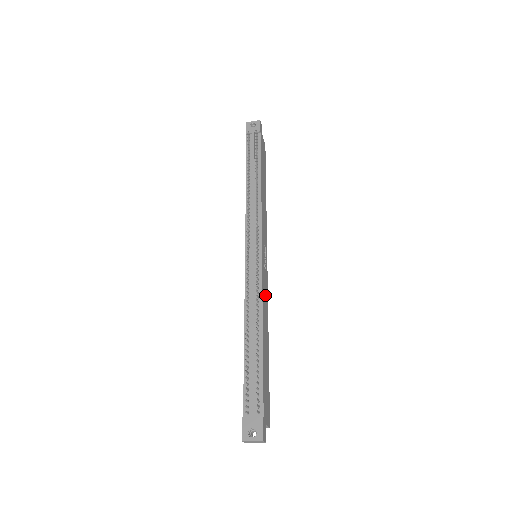
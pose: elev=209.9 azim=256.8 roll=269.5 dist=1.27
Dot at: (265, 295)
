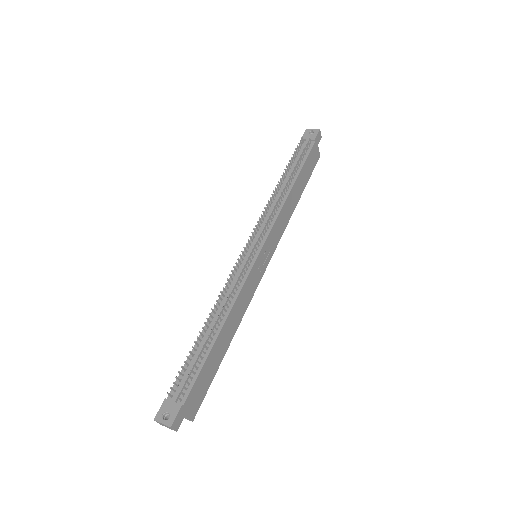
Dot at: (246, 295)
